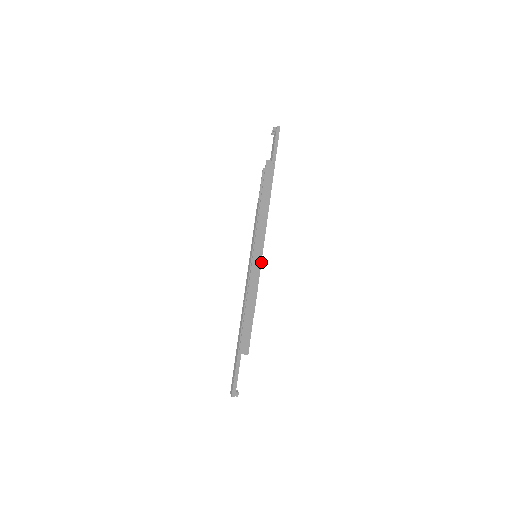
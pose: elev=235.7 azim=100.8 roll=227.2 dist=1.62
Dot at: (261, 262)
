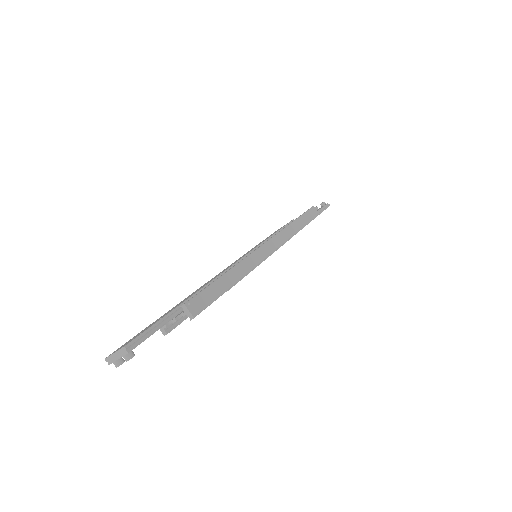
Dot at: (265, 259)
